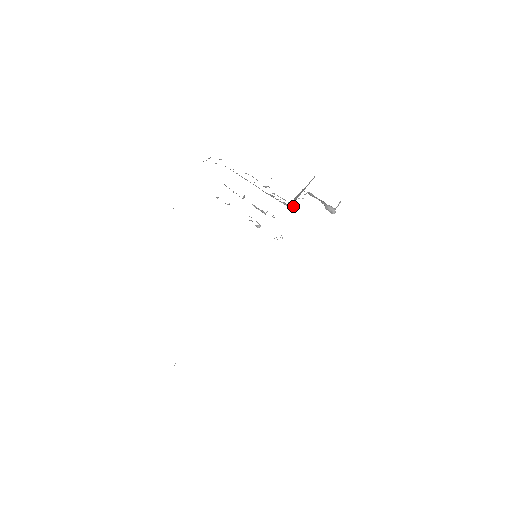
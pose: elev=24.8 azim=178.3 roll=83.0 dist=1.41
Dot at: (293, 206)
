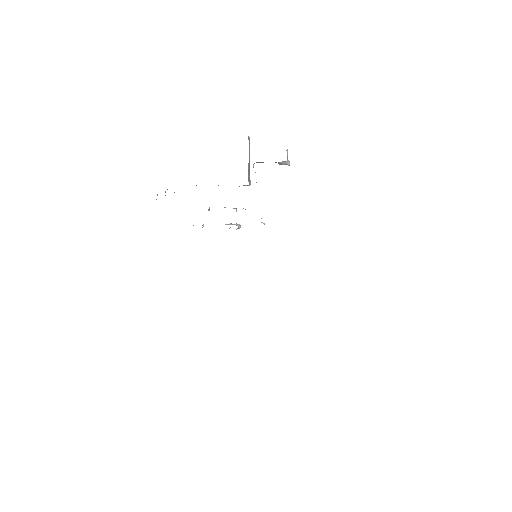
Dot at: occluded
